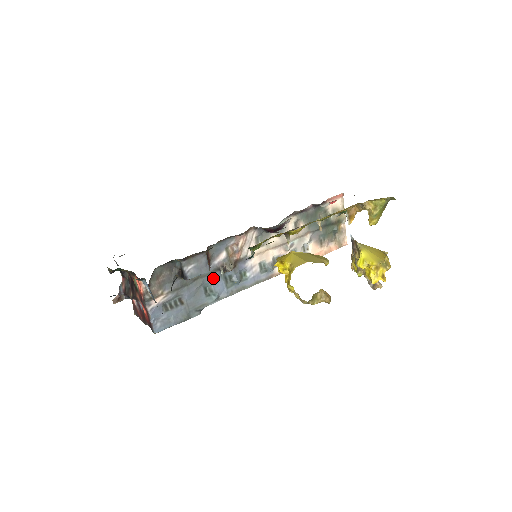
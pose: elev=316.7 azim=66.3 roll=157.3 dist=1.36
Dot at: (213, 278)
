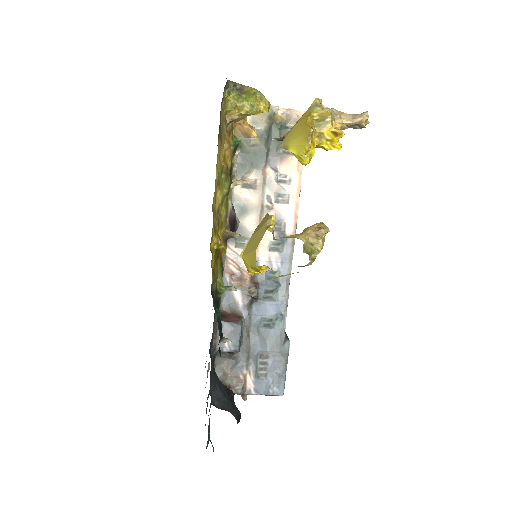
Dot at: (257, 313)
